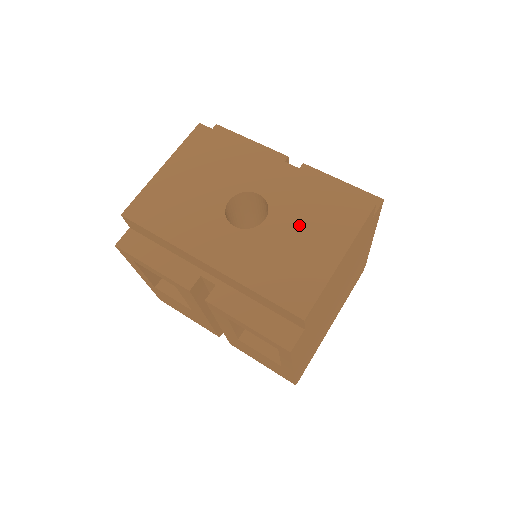
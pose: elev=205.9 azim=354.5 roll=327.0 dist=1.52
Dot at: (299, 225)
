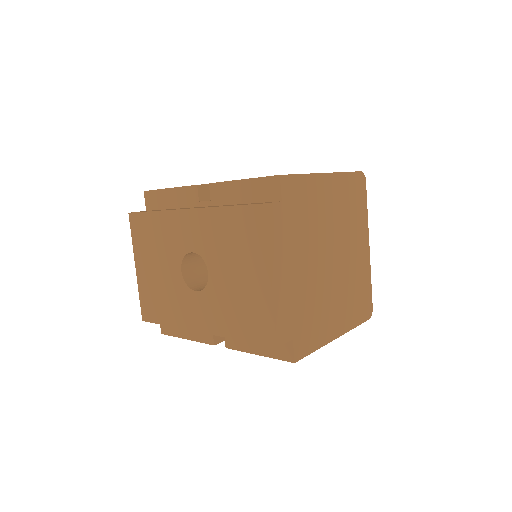
Dot at: (229, 264)
